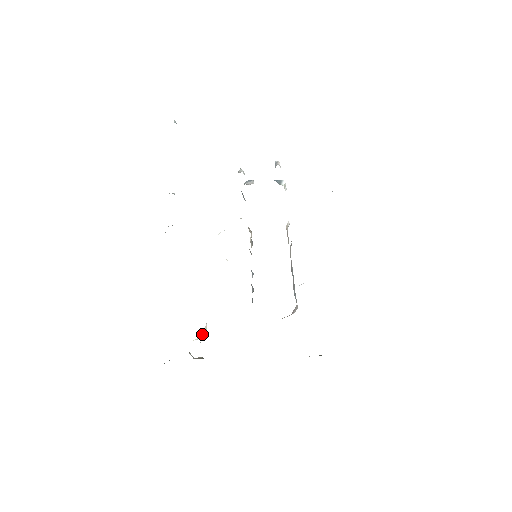
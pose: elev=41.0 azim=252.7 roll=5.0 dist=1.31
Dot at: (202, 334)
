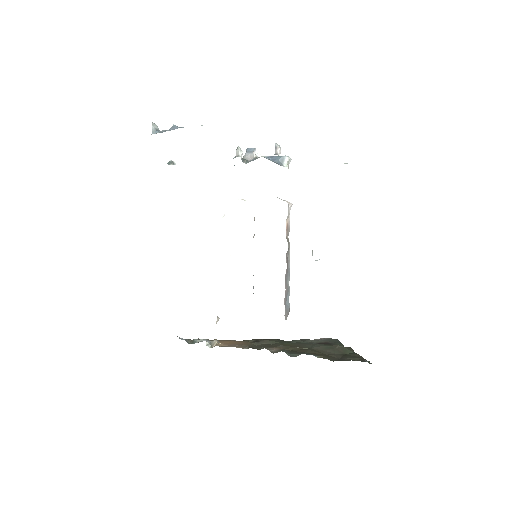
Dot at: occluded
